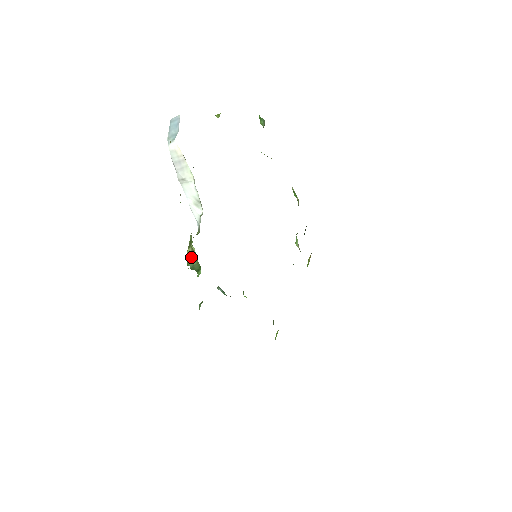
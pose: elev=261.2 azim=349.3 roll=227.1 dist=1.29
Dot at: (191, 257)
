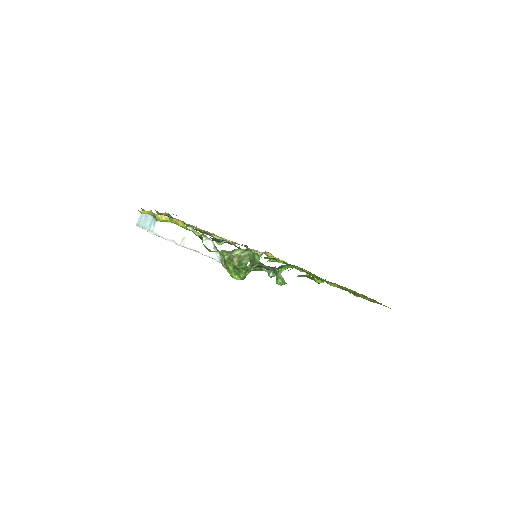
Dot at: (242, 259)
